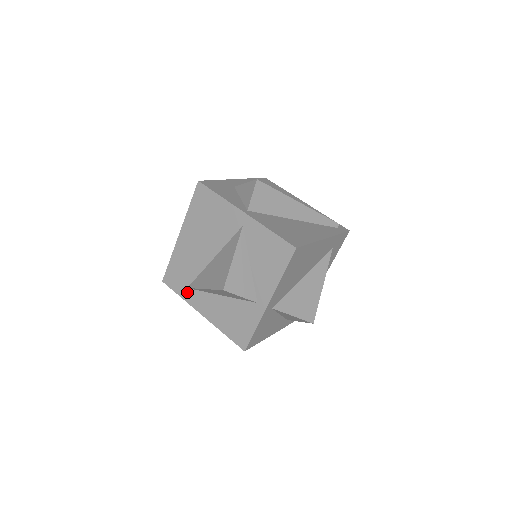
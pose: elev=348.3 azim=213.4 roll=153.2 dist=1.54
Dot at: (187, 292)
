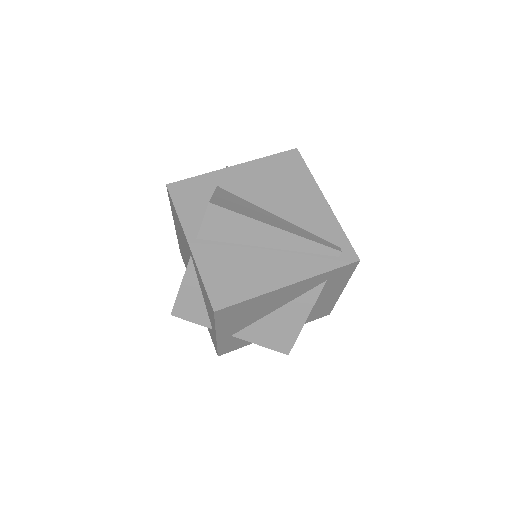
Dot at: occluded
